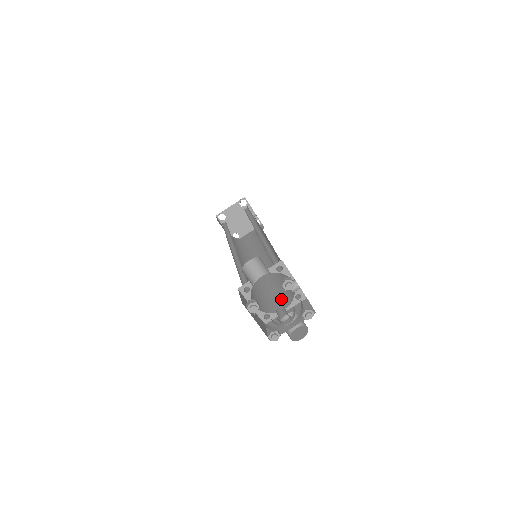
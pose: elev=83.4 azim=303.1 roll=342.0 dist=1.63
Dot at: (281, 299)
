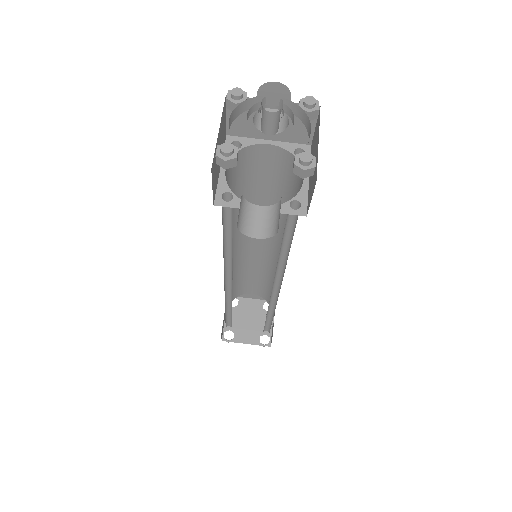
Dot at: occluded
